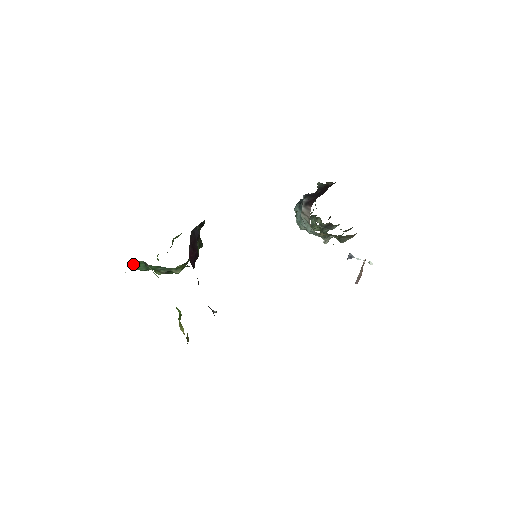
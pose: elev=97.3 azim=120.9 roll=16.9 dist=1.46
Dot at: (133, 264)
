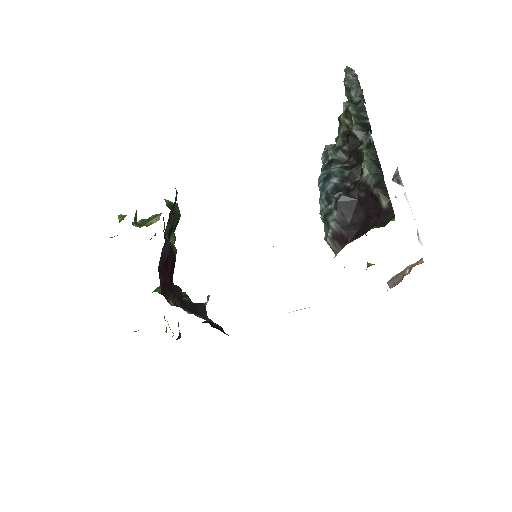
Dot at: occluded
